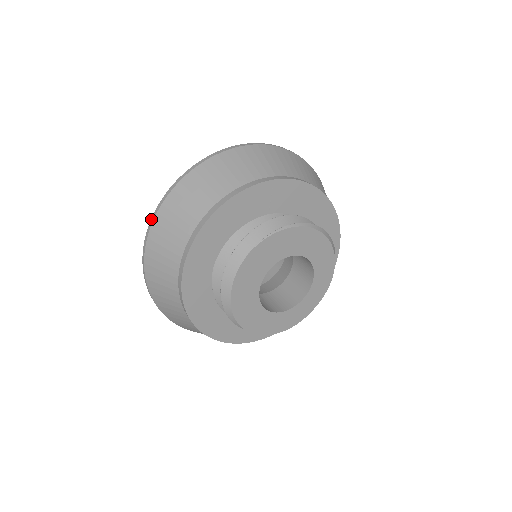
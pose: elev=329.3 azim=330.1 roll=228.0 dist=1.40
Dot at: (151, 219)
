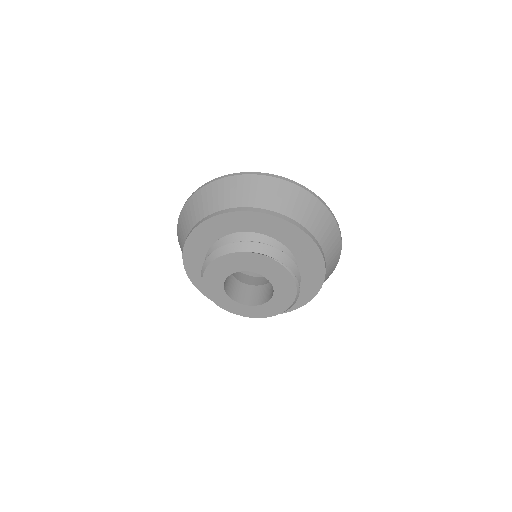
Dot at: (252, 172)
